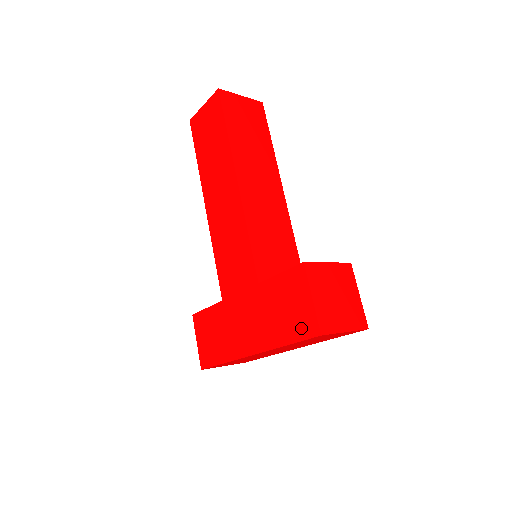
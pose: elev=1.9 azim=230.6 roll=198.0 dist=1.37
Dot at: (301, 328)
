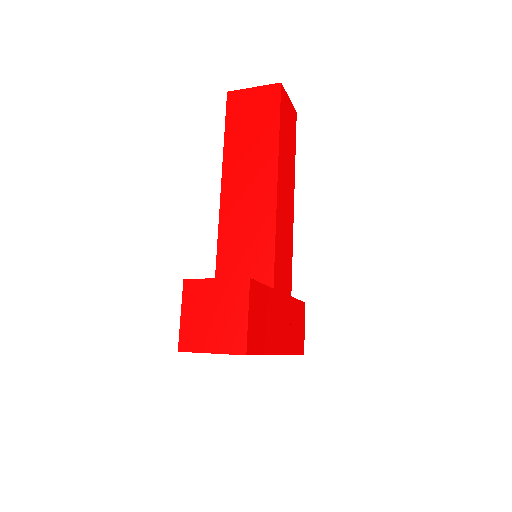
Dot at: occluded
